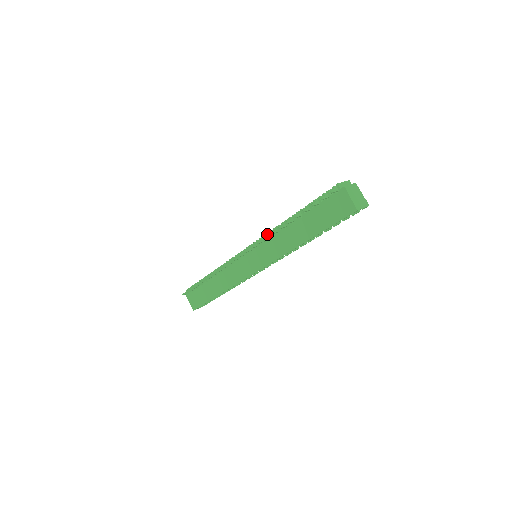
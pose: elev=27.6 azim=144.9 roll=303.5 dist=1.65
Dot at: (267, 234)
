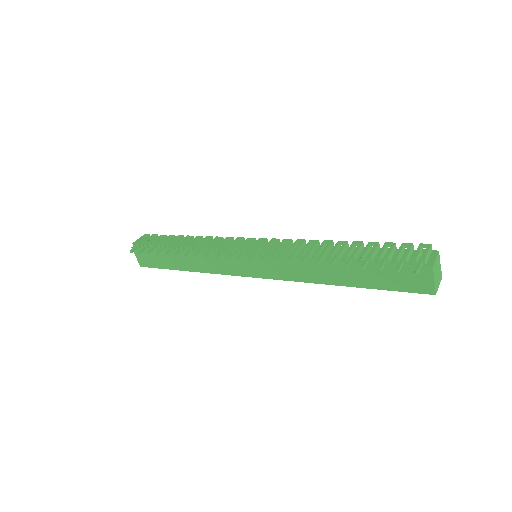
Dot at: (288, 253)
